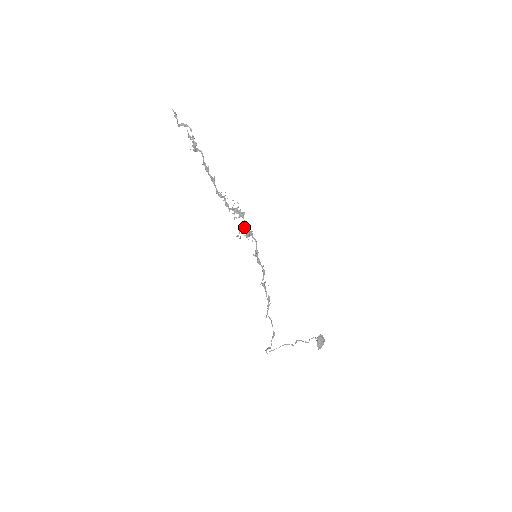
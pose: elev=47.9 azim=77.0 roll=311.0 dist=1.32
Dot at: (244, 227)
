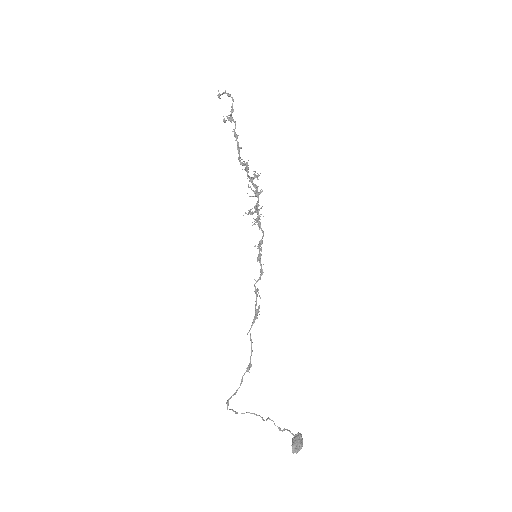
Dot at: (257, 204)
